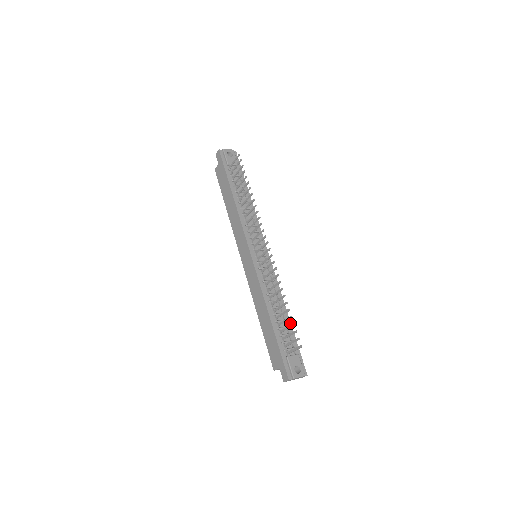
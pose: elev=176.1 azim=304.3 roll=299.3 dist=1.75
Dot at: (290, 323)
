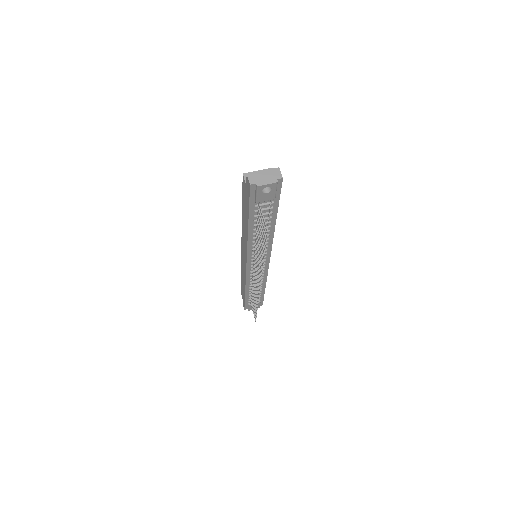
Dot at: (264, 290)
